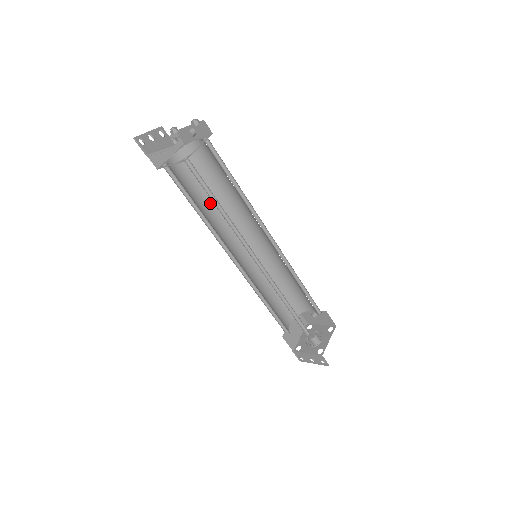
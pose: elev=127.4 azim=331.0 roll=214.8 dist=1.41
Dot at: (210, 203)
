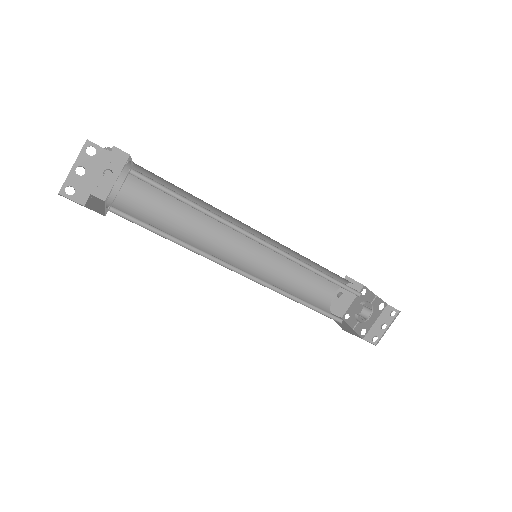
Dot at: occluded
